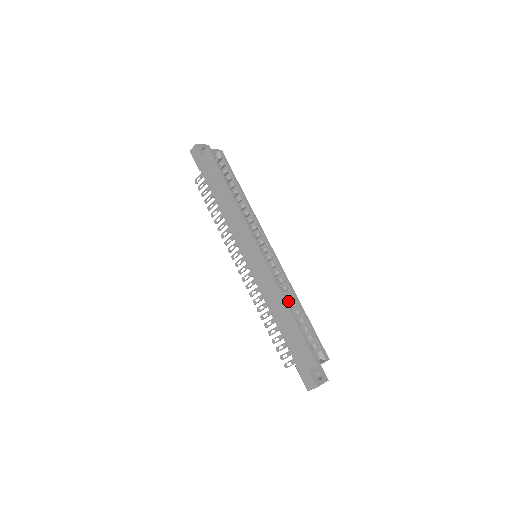
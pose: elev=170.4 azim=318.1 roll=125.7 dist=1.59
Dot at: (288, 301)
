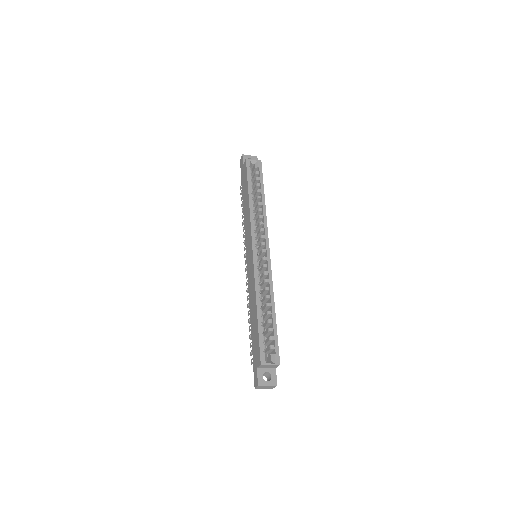
Dot at: (267, 302)
